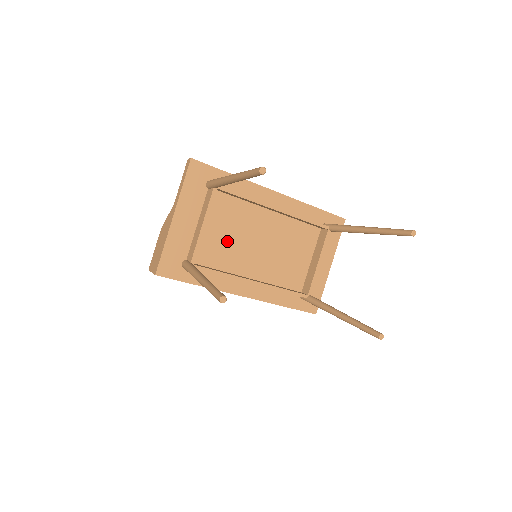
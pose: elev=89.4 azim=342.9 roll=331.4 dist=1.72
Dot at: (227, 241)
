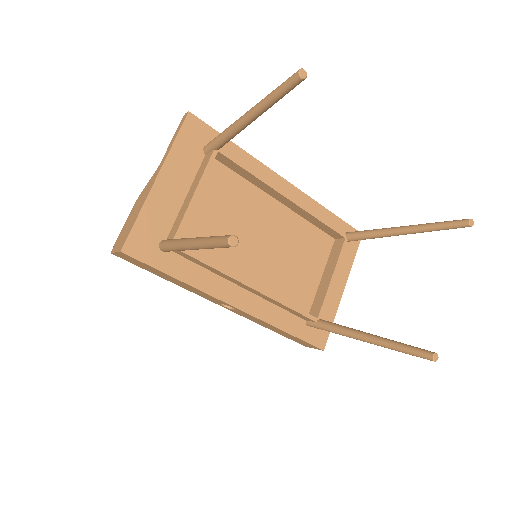
Dot at: (222, 227)
